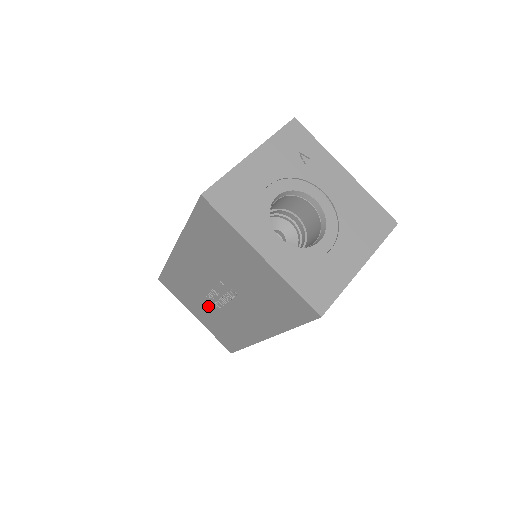
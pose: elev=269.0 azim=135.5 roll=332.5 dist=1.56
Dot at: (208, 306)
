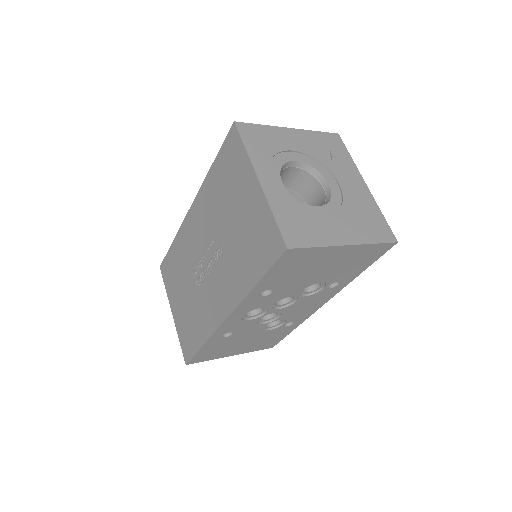
Dot at: (190, 288)
